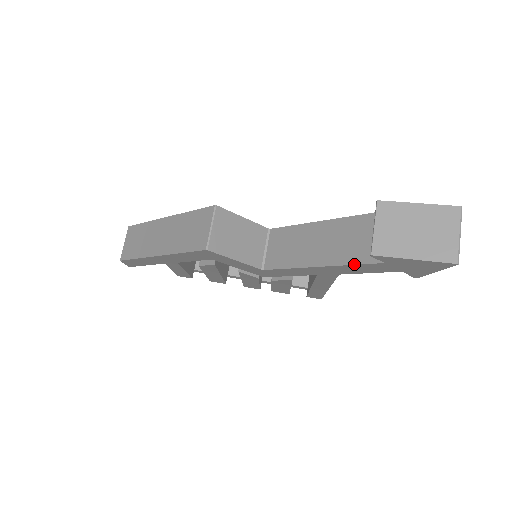
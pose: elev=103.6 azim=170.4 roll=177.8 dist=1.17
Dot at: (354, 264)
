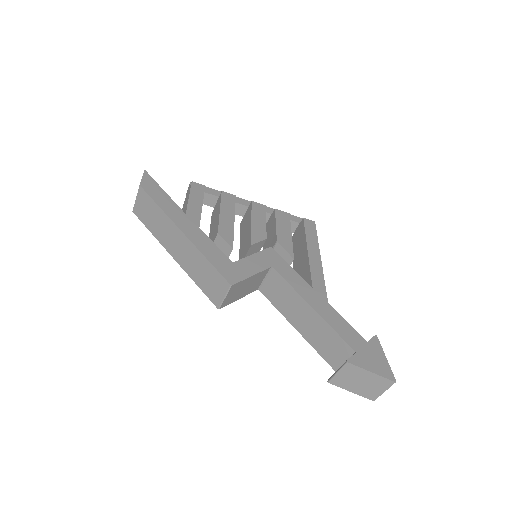
Dot at: (319, 354)
